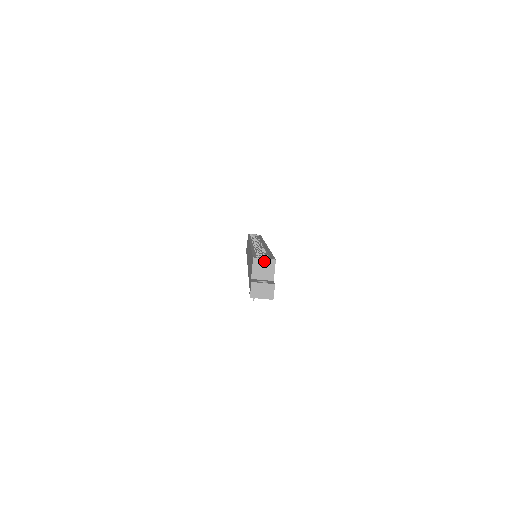
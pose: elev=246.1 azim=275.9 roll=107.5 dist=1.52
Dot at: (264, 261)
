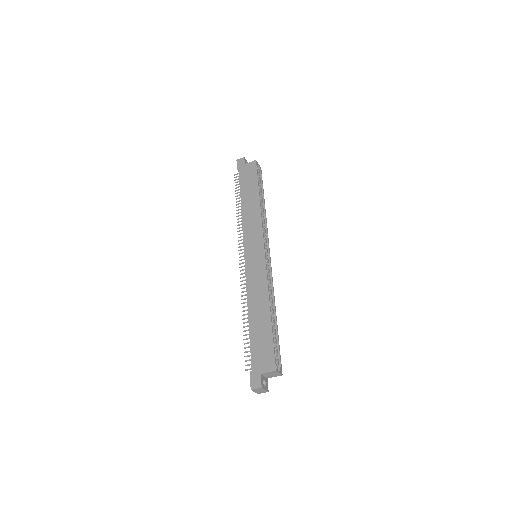
Dot at: (278, 373)
